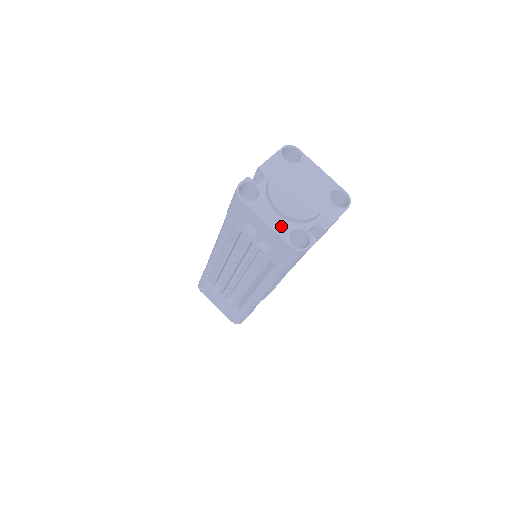
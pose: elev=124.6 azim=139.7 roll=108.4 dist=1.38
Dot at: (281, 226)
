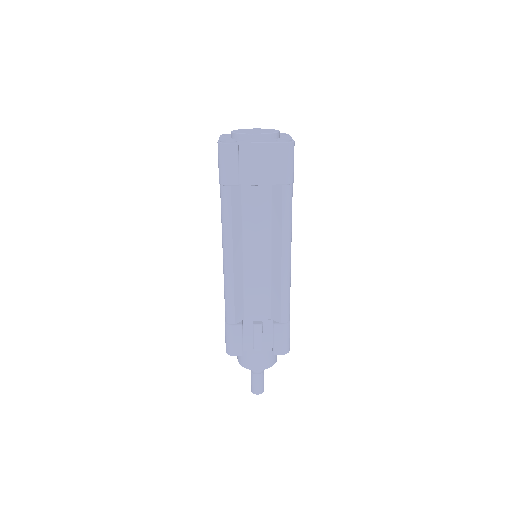
Dot at: (225, 139)
